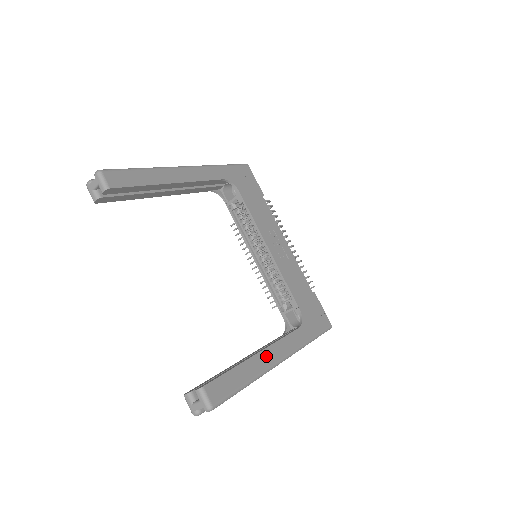
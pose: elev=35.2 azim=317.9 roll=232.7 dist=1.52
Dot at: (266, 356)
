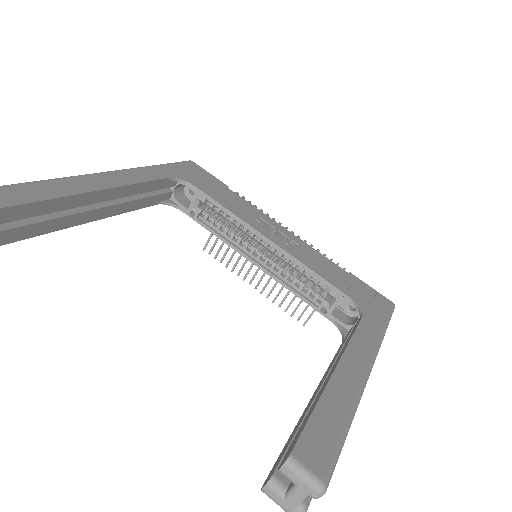
Dot at: (348, 369)
